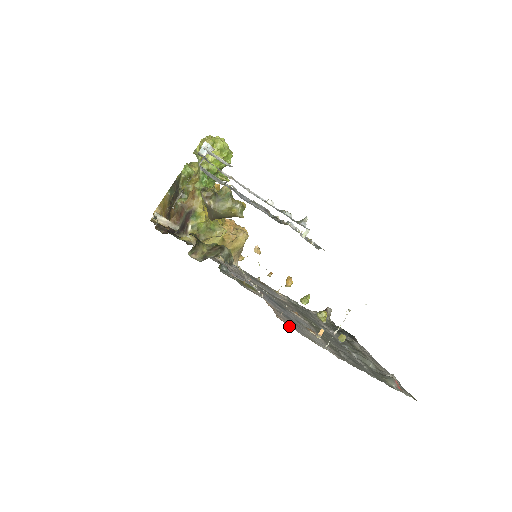
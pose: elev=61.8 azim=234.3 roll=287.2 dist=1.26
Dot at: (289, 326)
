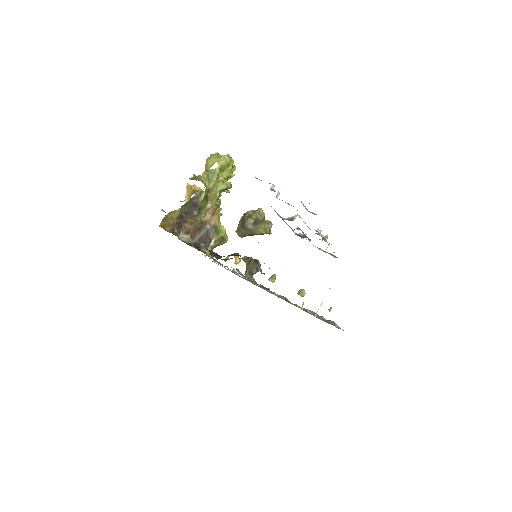
Dot at: occluded
